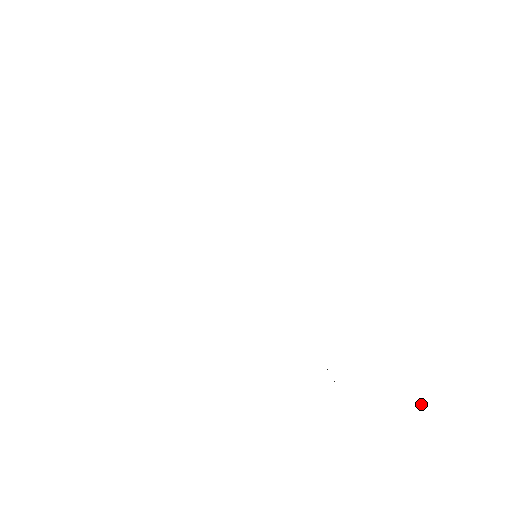
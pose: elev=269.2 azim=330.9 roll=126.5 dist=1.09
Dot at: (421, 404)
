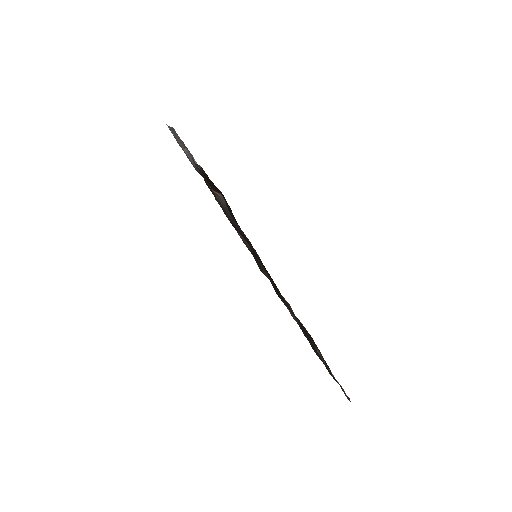
Dot at: (347, 398)
